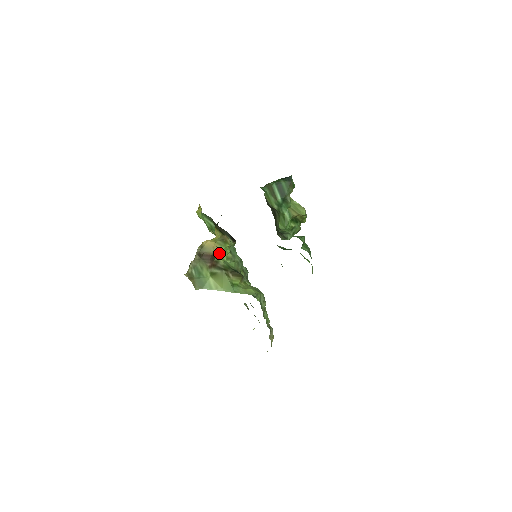
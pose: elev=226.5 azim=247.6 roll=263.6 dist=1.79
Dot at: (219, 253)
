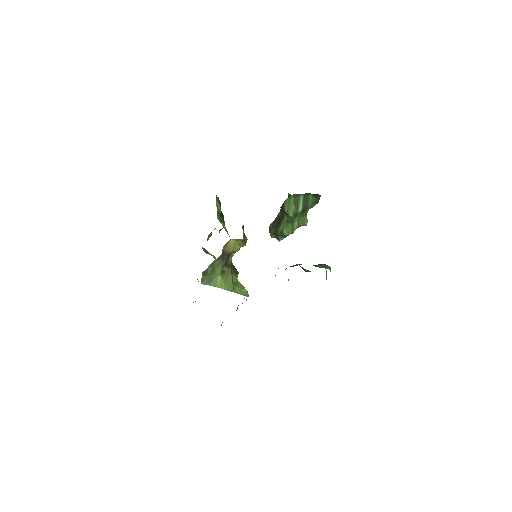
Dot at: occluded
